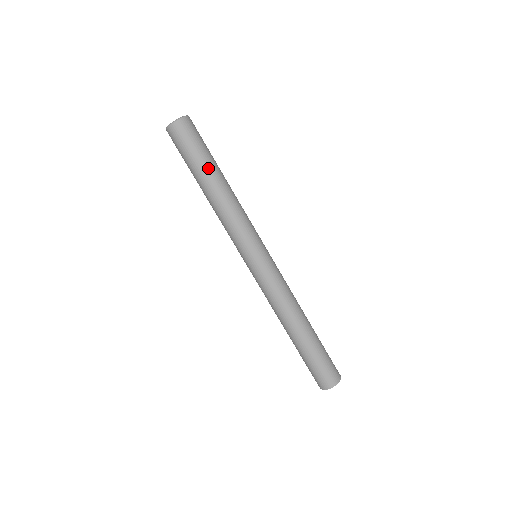
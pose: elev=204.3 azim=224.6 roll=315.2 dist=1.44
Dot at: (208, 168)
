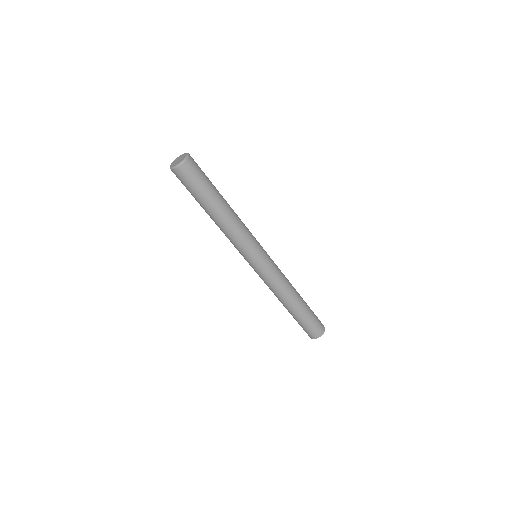
Dot at: (203, 204)
